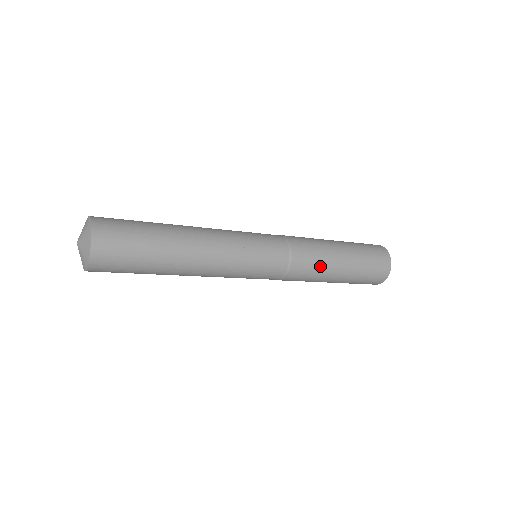
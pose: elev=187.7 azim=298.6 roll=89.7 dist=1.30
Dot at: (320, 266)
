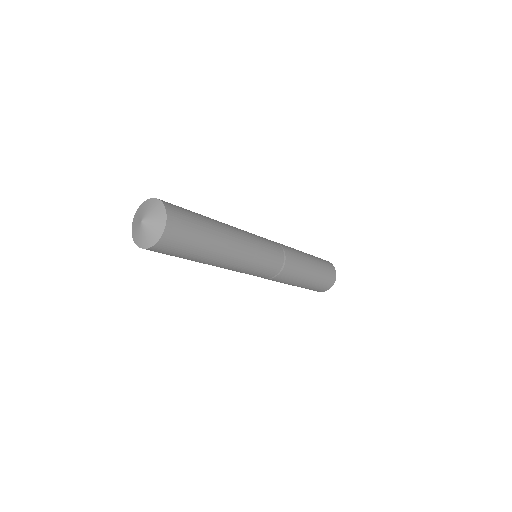
Dot at: (288, 282)
